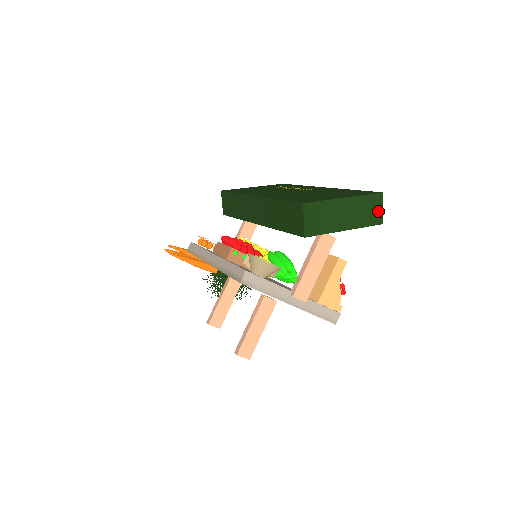
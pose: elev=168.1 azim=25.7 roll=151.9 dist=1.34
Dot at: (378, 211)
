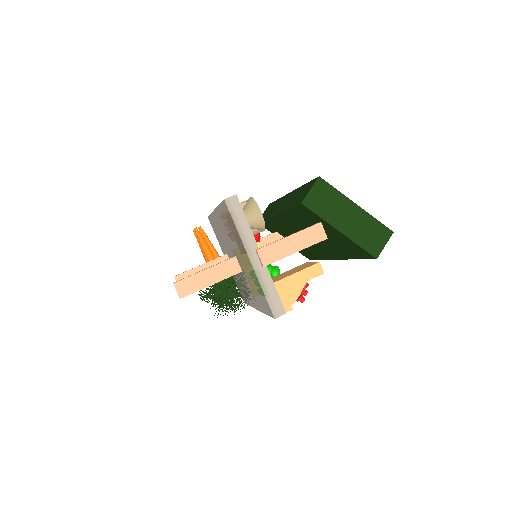
Dot at: (379, 243)
